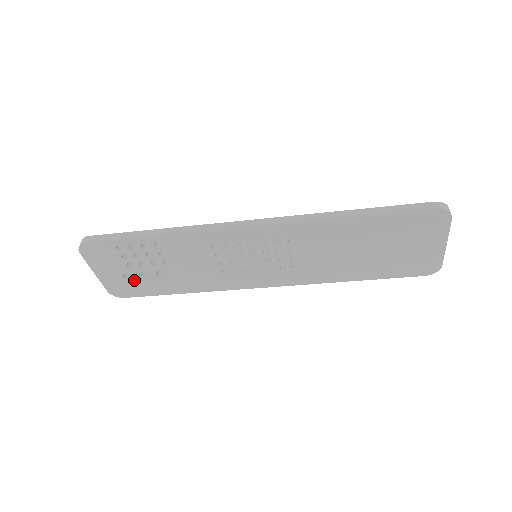
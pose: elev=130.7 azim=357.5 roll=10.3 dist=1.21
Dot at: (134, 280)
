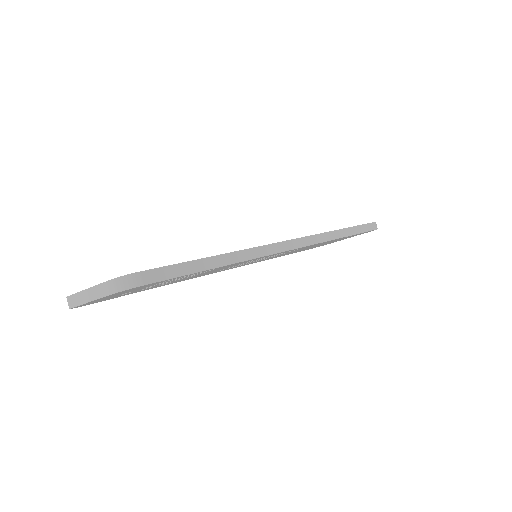
Dot at: (127, 293)
